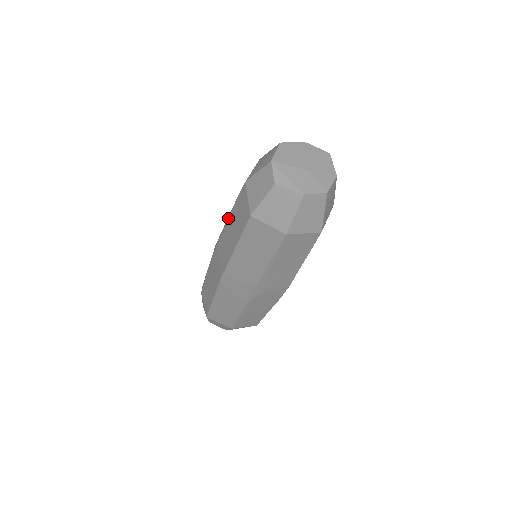
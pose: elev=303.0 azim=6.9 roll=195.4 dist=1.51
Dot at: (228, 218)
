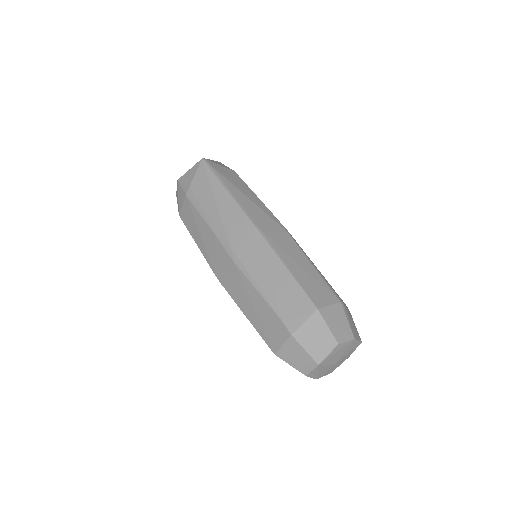
Dot at: (258, 293)
